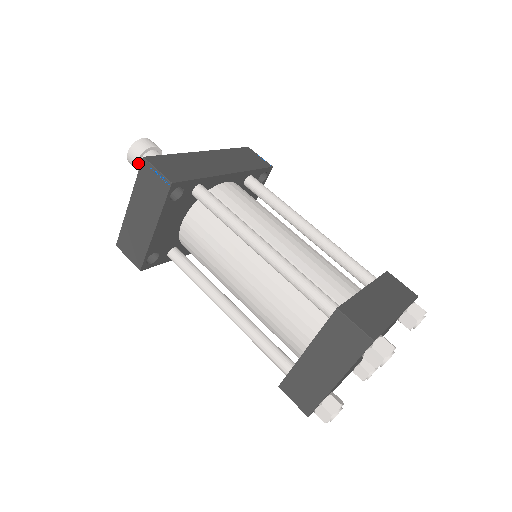
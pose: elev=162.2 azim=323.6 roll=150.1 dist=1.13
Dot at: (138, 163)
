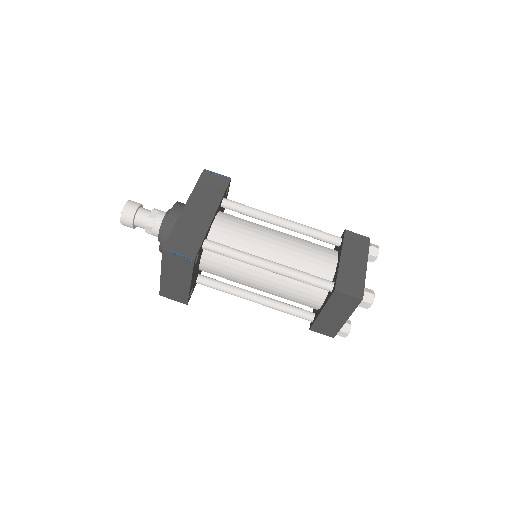
Dot at: (133, 225)
